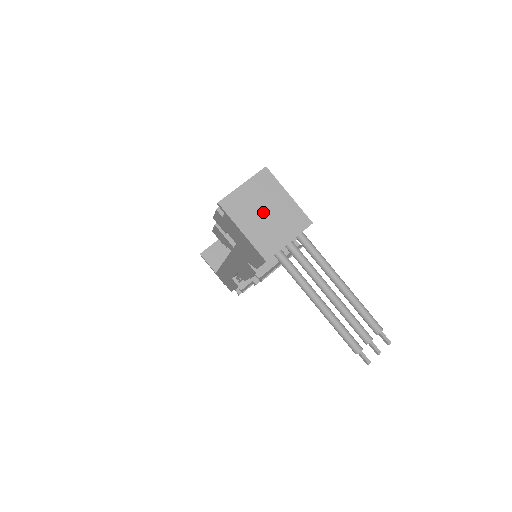
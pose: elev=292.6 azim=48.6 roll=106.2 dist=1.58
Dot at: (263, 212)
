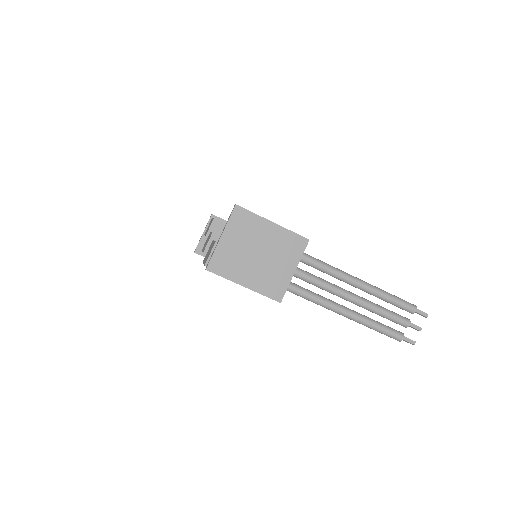
Dot at: (255, 255)
